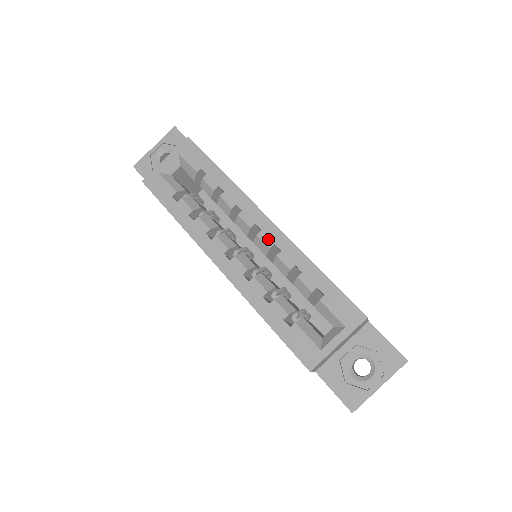
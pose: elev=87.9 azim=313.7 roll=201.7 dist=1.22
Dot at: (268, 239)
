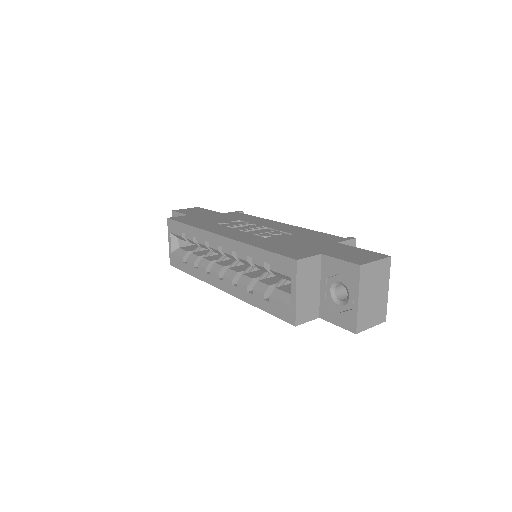
Dot at: (227, 250)
